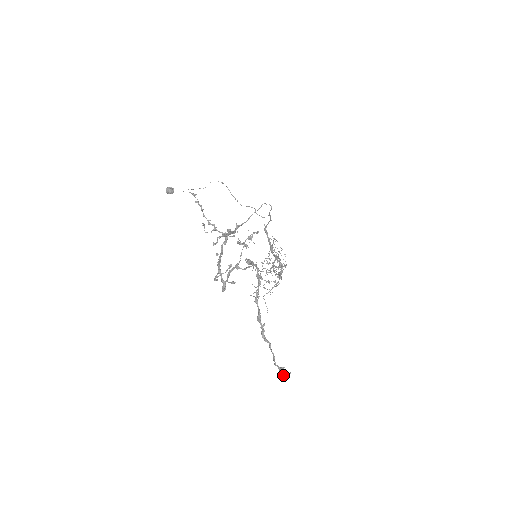
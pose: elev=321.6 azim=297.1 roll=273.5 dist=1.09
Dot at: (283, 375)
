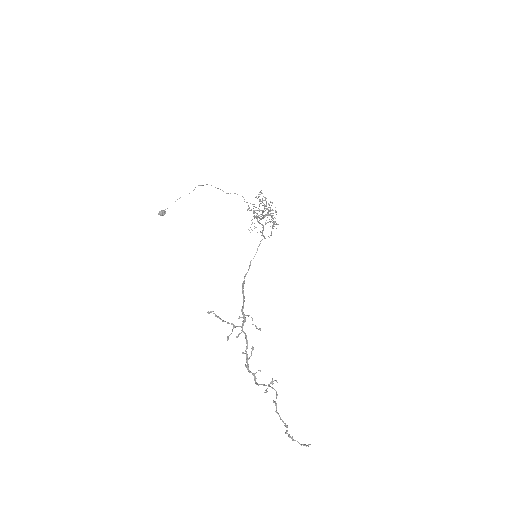
Dot at: (306, 446)
